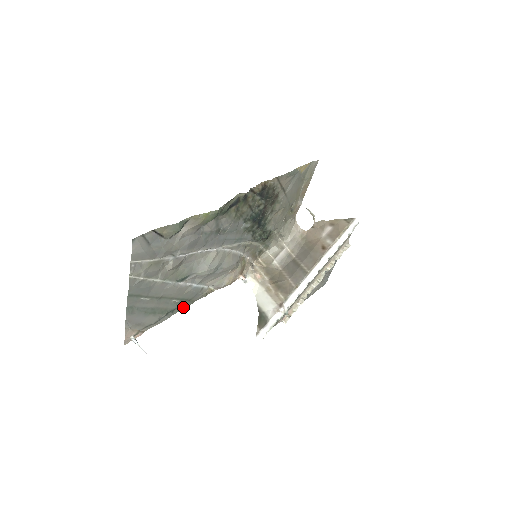
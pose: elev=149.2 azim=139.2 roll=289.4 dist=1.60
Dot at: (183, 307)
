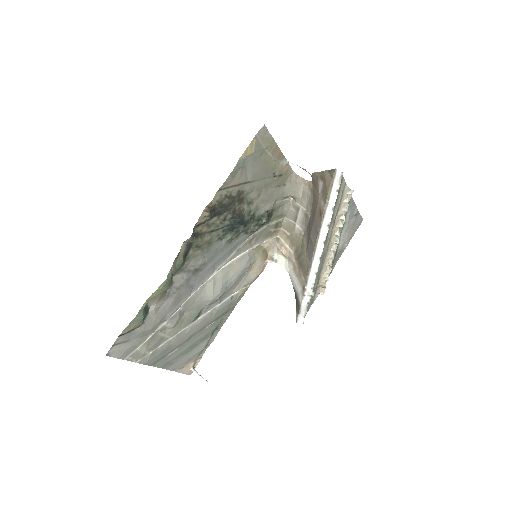
Dot at: (225, 318)
